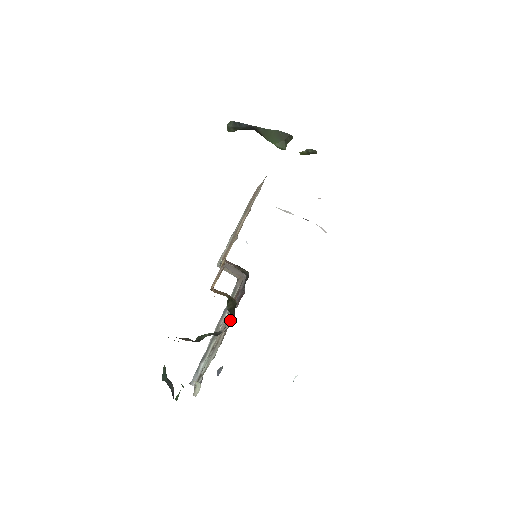
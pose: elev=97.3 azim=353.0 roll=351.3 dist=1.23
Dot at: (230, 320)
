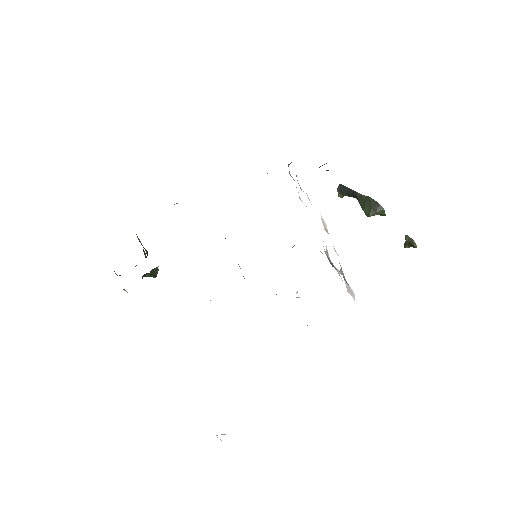
Dot at: occluded
